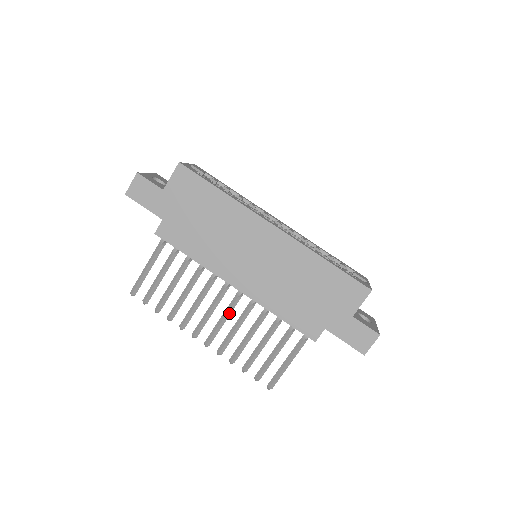
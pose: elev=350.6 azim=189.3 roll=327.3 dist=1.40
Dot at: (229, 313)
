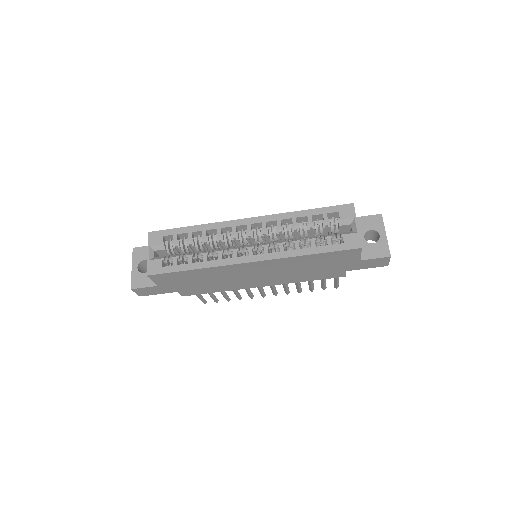
Dot at: occluded
